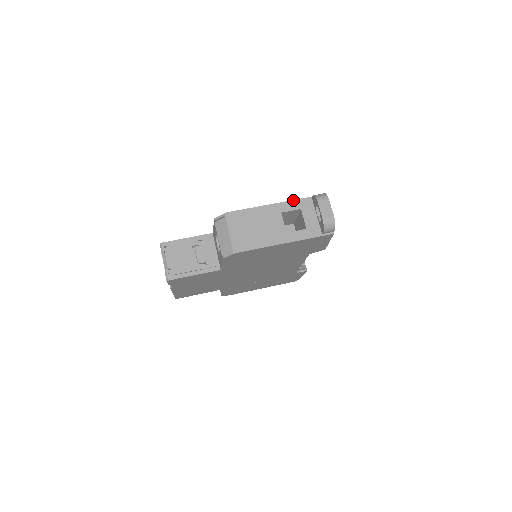
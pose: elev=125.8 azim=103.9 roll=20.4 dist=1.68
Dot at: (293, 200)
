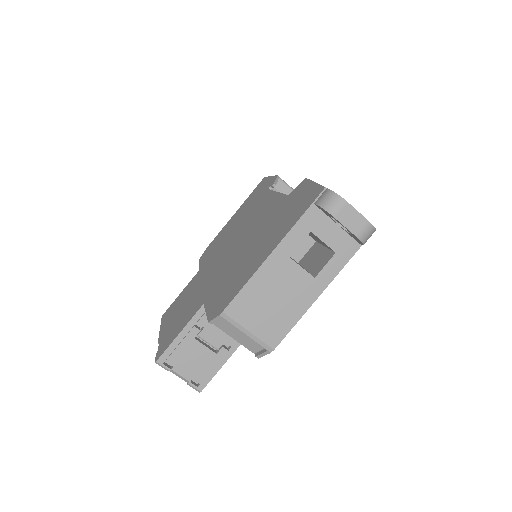
Dot at: (292, 228)
